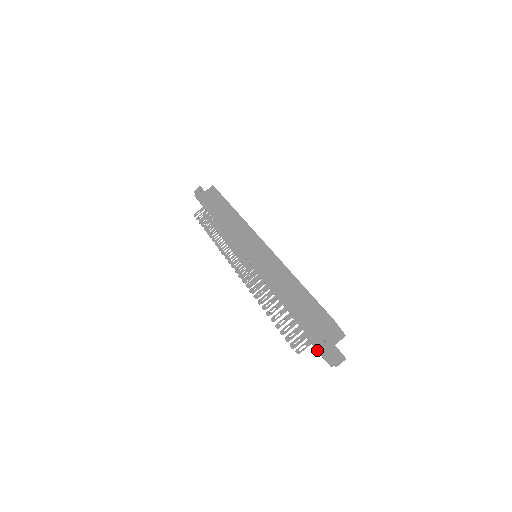
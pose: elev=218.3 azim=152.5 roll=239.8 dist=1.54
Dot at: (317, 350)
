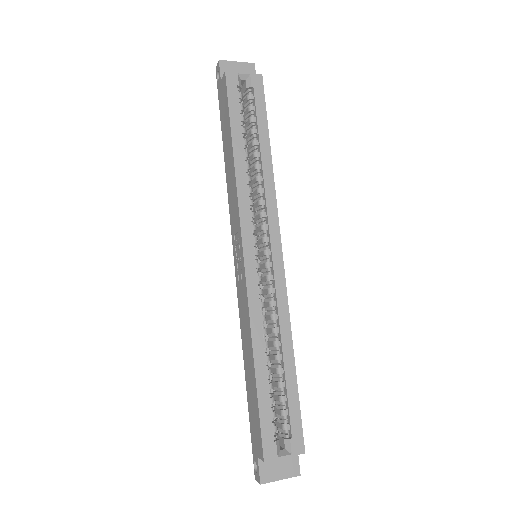
Dot at: occluded
